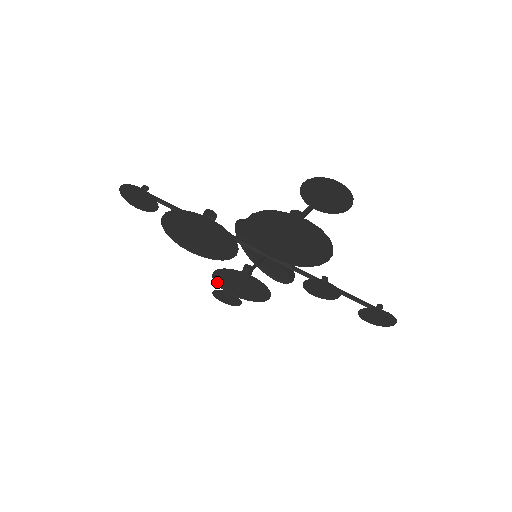
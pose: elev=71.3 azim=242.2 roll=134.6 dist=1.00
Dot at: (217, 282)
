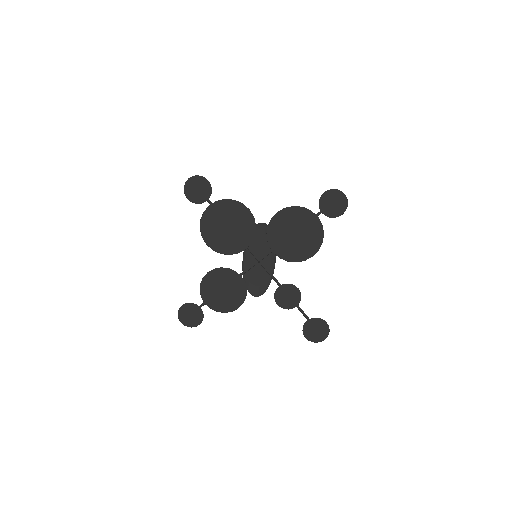
Dot at: (201, 287)
